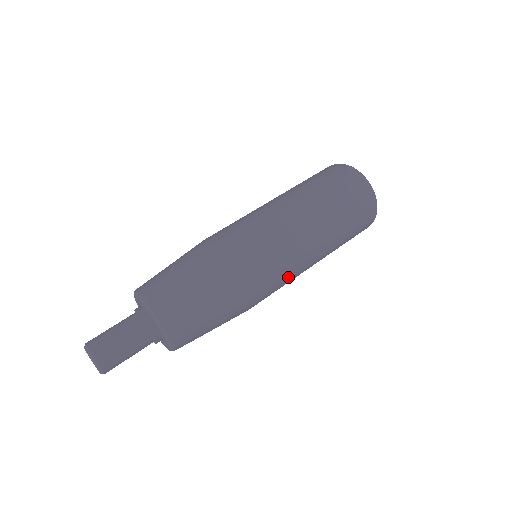
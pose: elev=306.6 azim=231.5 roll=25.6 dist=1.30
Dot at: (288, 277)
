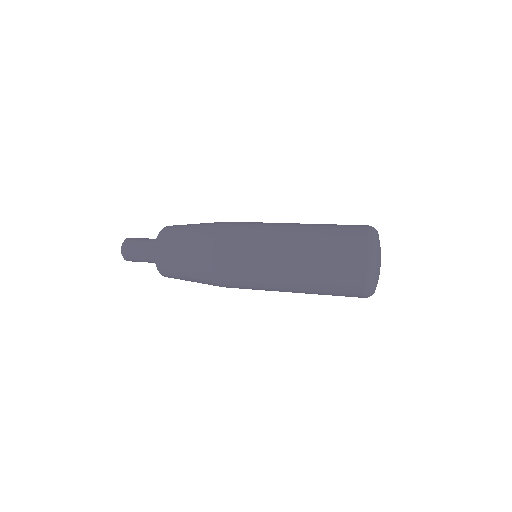
Dot at: (257, 231)
